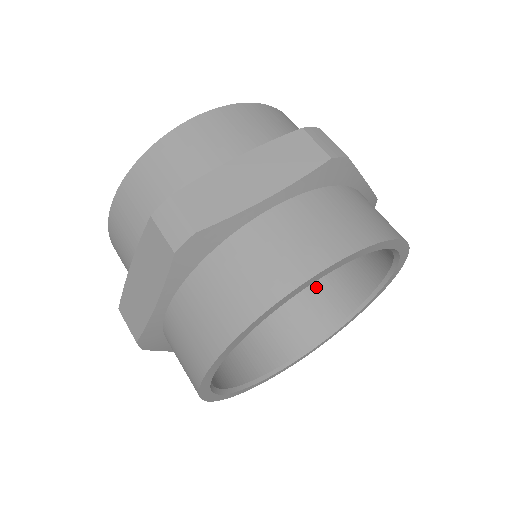
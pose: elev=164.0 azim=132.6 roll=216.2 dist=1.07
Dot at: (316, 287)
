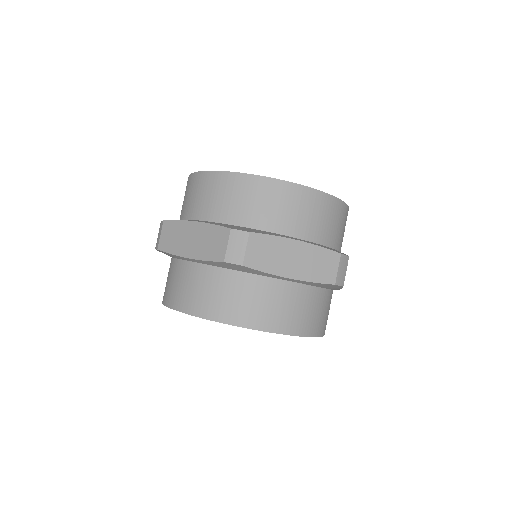
Dot at: occluded
